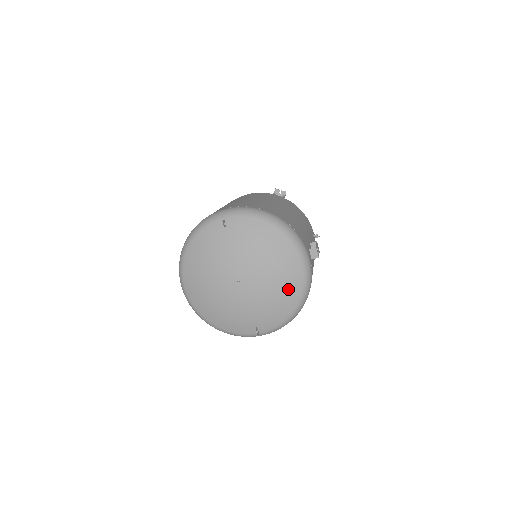
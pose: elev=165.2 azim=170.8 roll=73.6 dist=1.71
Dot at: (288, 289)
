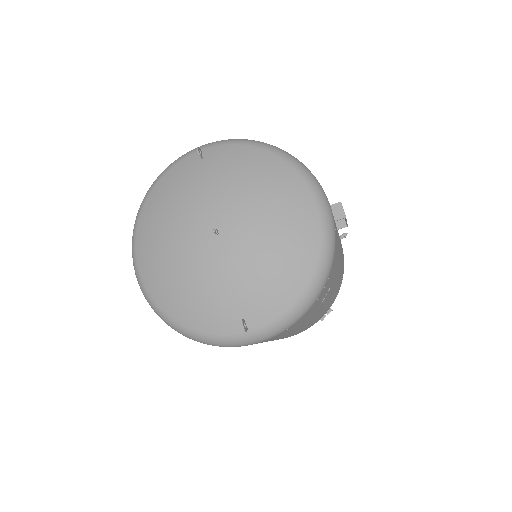
Dot at: (296, 246)
